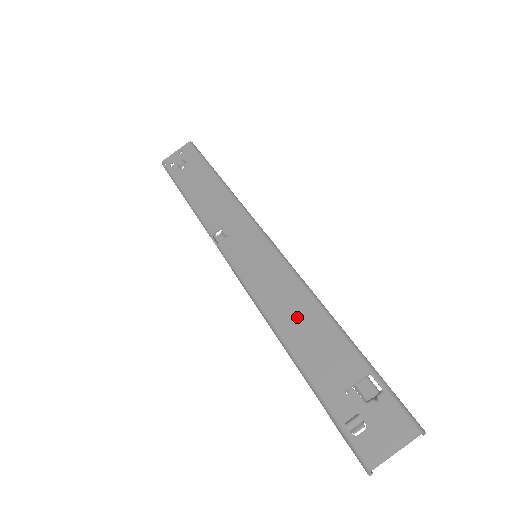
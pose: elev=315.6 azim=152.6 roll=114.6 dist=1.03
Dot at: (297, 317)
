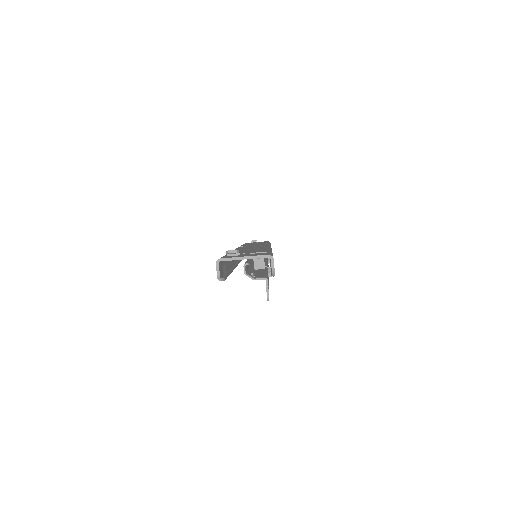
Dot at: (250, 249)
